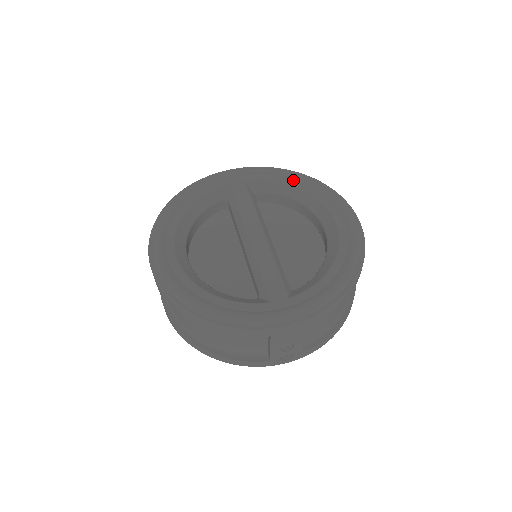
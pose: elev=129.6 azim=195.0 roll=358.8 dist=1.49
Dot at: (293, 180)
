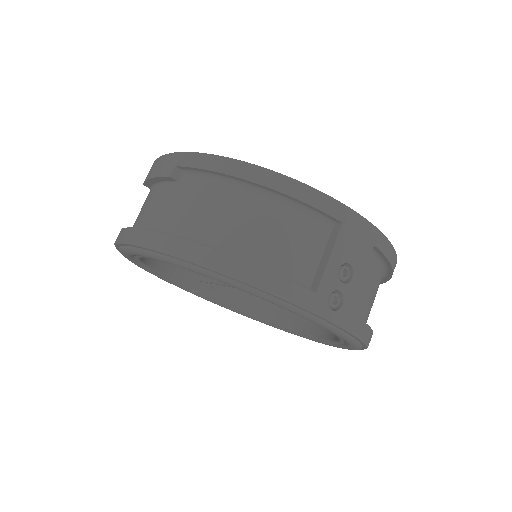
Dot at: occluded
